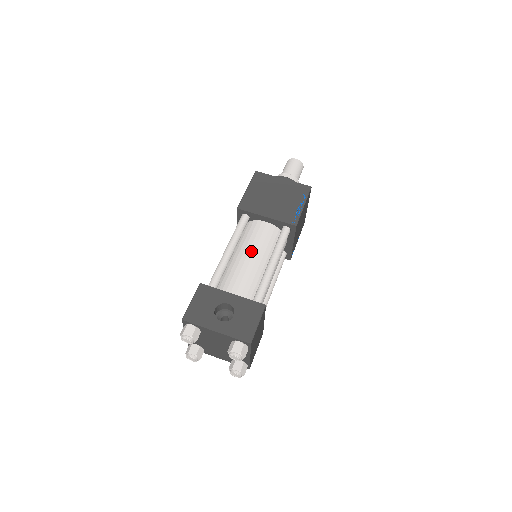
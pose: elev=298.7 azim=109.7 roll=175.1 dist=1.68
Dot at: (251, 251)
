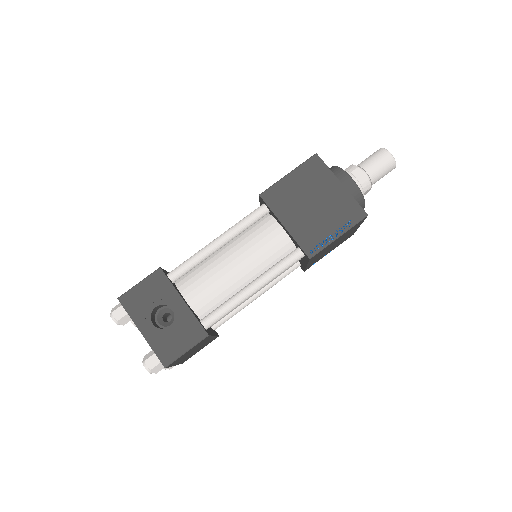
Dot at: (241, 257)
